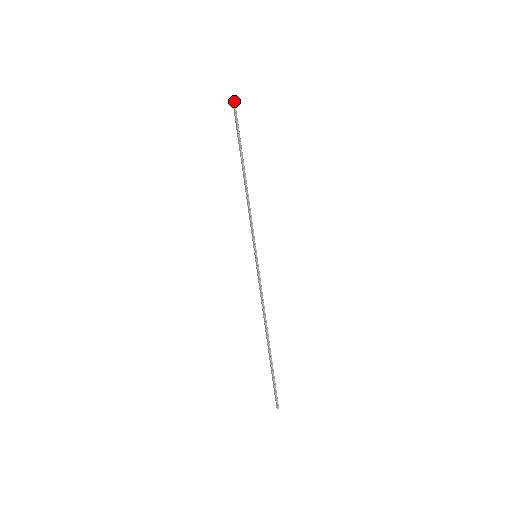
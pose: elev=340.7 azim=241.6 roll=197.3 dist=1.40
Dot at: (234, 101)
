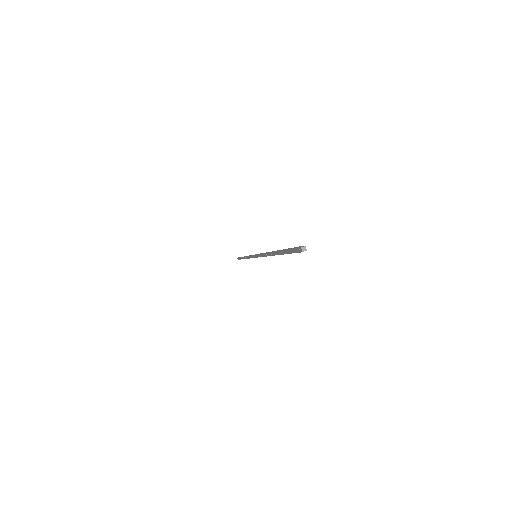
Dot at: (301, 251)
